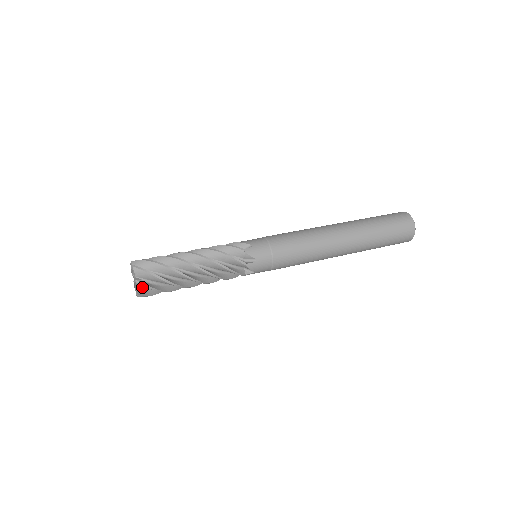
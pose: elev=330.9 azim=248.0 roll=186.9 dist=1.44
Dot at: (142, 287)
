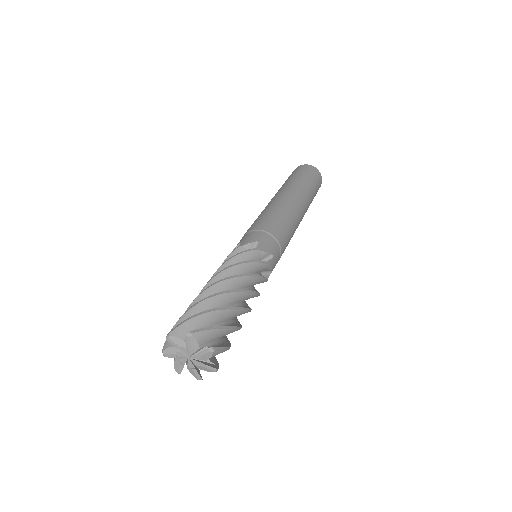
Dot at: (213, 356)
